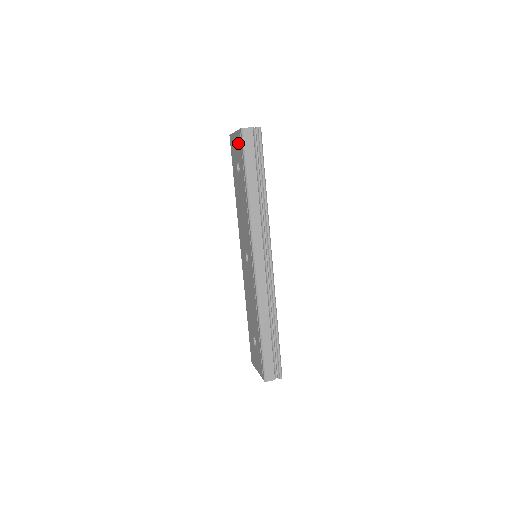
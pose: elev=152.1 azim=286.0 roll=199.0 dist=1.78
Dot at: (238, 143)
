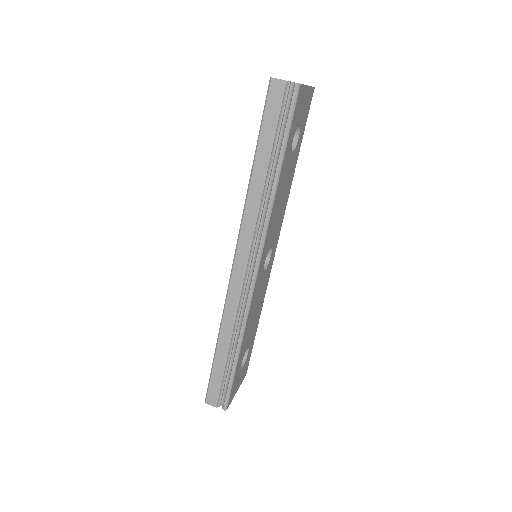
Dot at: occluded
